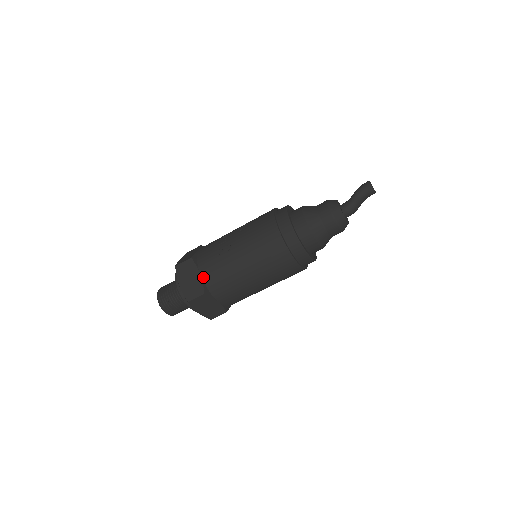
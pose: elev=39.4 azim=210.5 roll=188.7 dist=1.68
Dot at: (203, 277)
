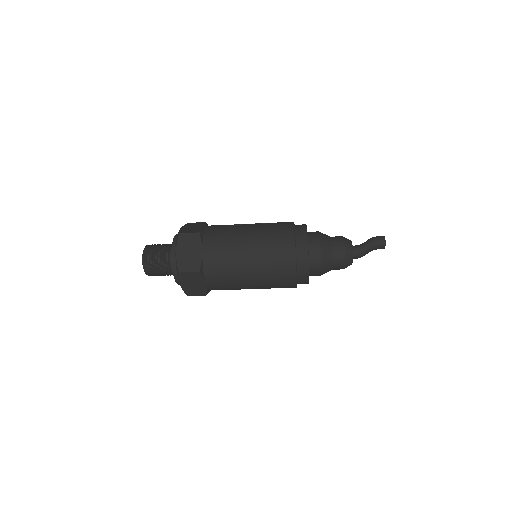
Dot at: (204, 256)
